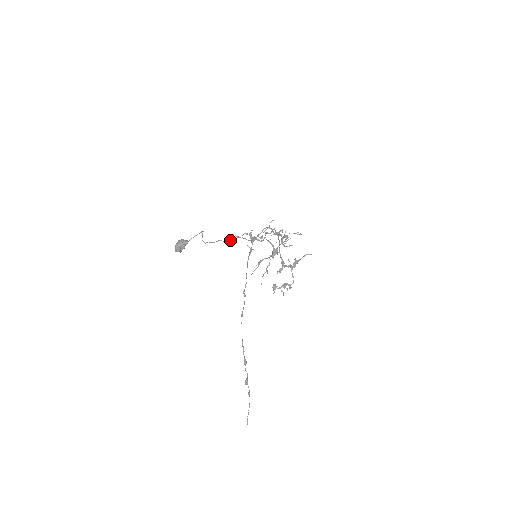
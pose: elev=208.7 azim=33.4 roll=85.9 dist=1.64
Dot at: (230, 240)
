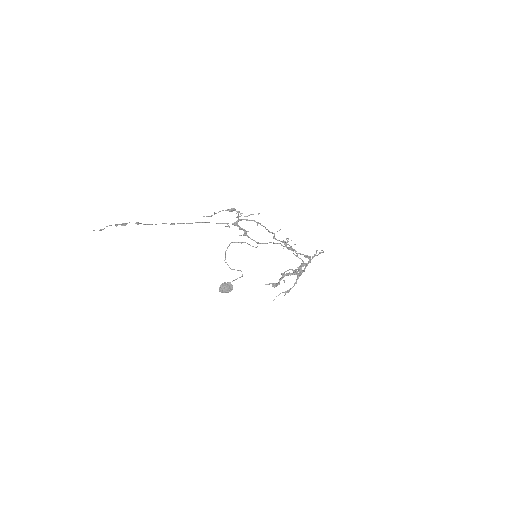
Dot at: (232, 242)
